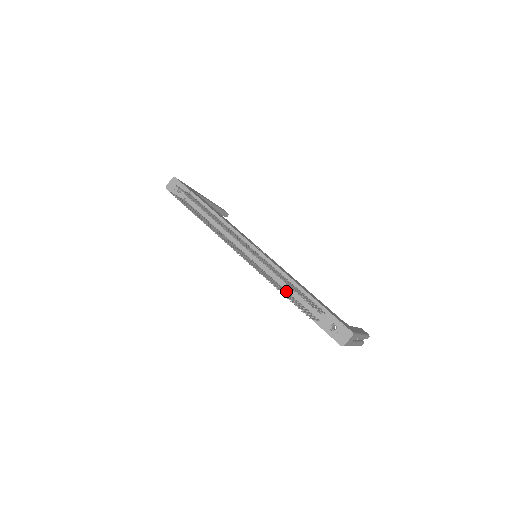
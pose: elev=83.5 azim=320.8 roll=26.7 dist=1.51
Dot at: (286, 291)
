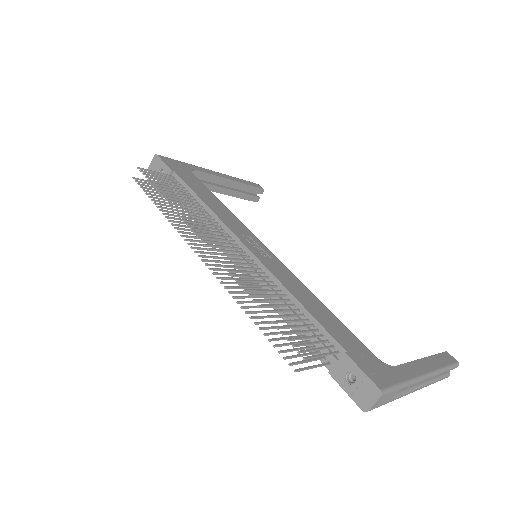
Dot at: occluded
